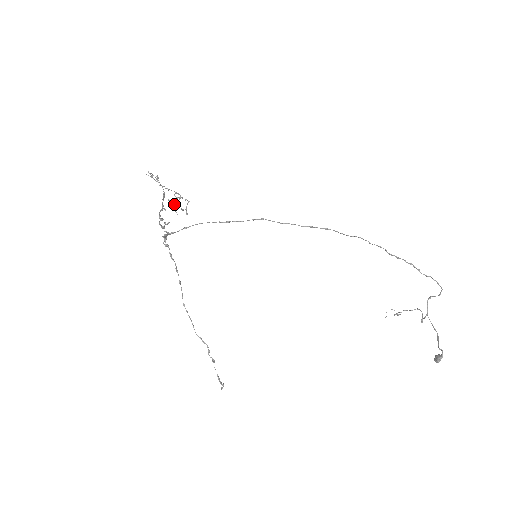
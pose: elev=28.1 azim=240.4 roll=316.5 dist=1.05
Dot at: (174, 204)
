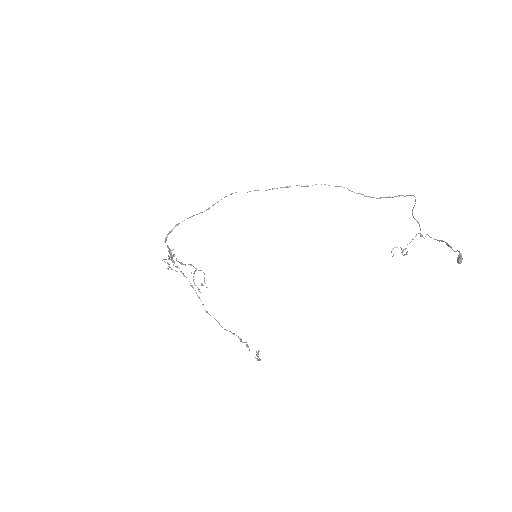
Dot at: (195, 285)
